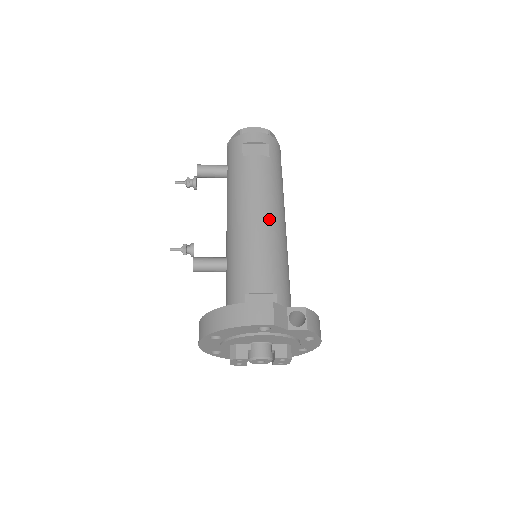
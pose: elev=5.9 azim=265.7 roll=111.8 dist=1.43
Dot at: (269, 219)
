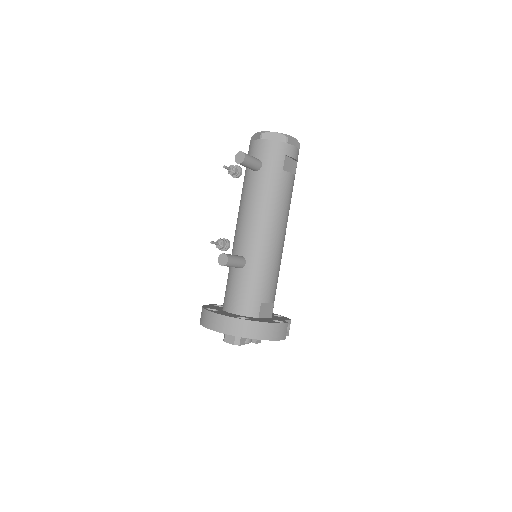
Dot at: (284, 239)
